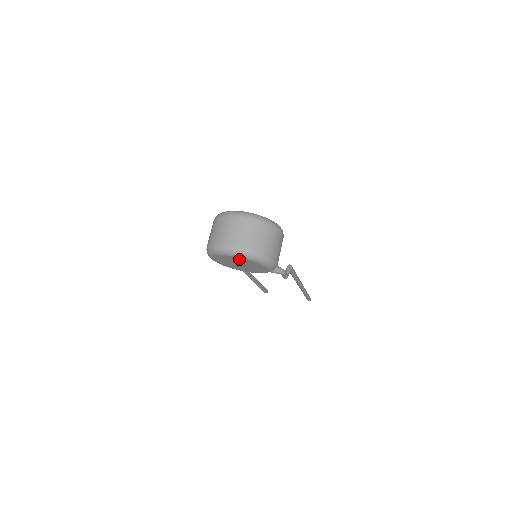
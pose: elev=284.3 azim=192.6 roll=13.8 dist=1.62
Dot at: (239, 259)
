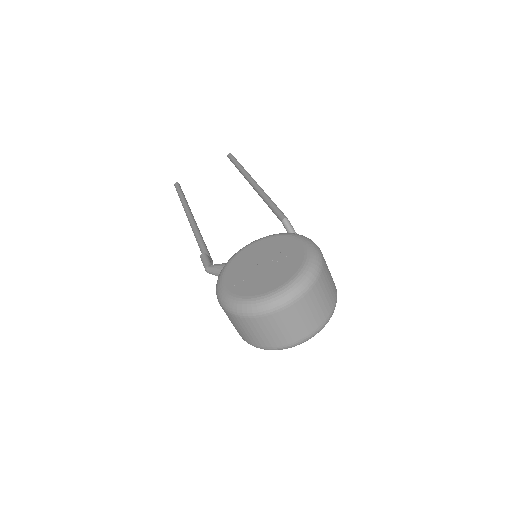
Dot at: occluded
